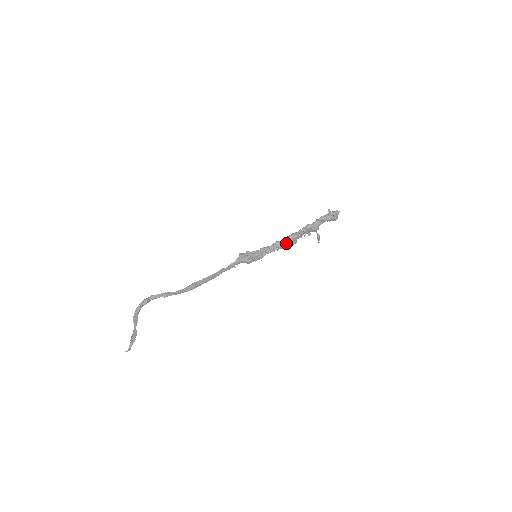
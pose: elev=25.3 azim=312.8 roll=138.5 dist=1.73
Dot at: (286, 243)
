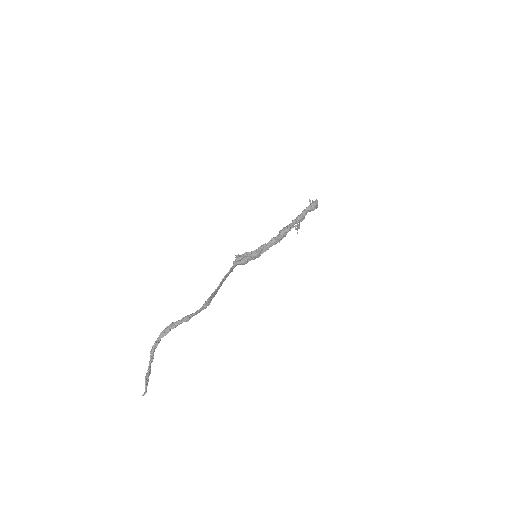
Dot at: (280, 238)
